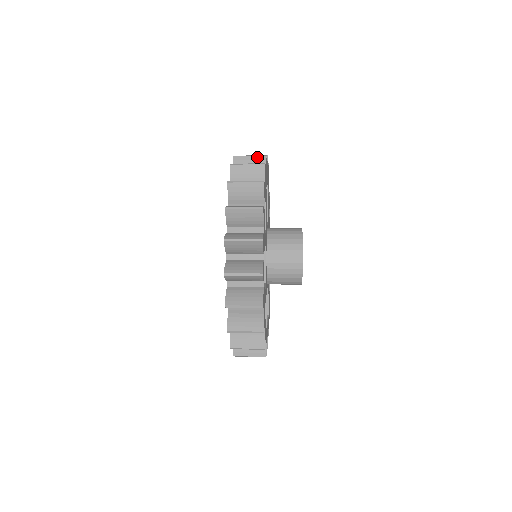
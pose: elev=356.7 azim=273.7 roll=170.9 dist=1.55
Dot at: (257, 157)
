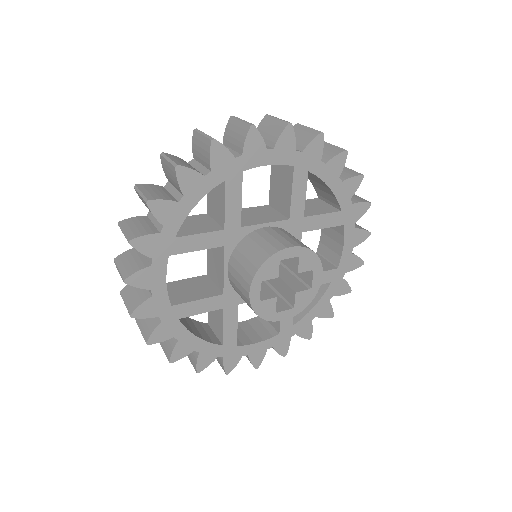
Dot at: (244, 124)
